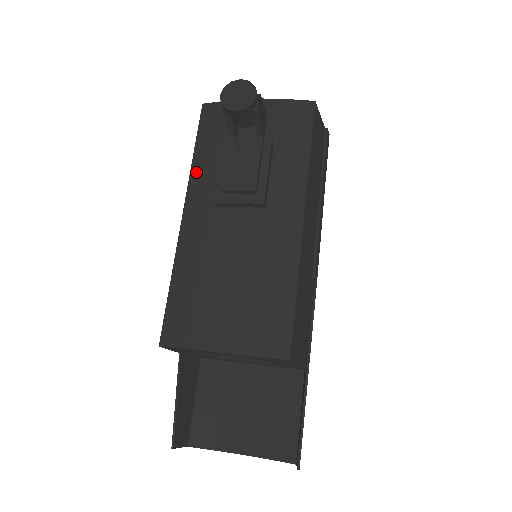
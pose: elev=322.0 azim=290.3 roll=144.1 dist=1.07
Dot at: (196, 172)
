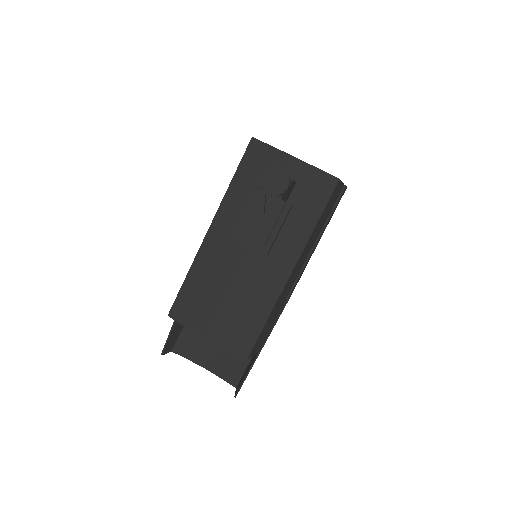
Dot at: (228, 199)
